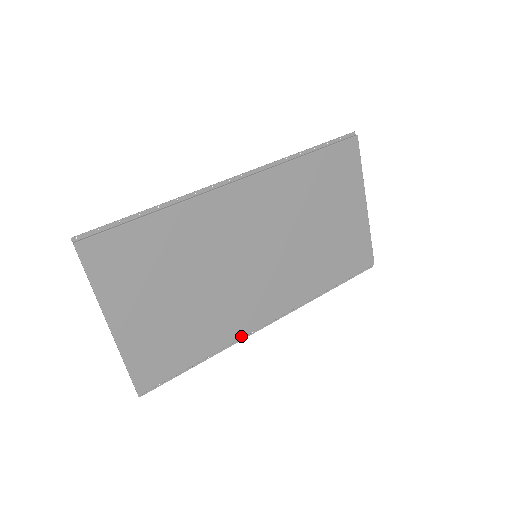
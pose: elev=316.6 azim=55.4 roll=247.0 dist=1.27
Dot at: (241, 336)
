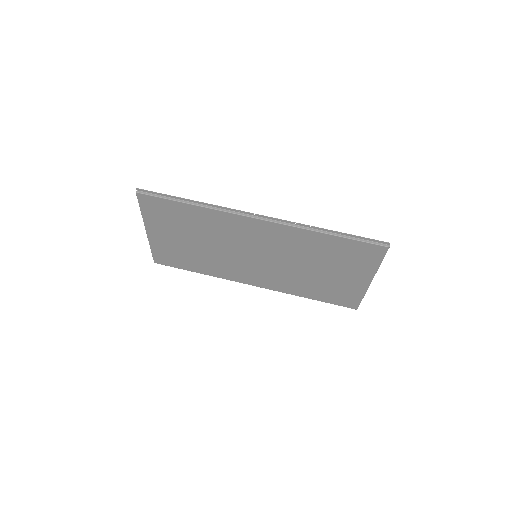
Dot at: (228, 279)
